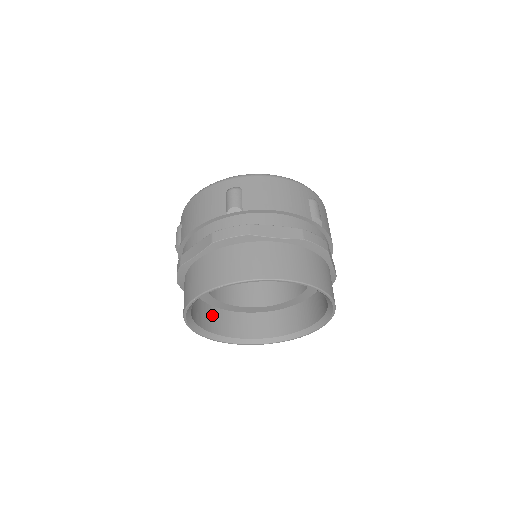
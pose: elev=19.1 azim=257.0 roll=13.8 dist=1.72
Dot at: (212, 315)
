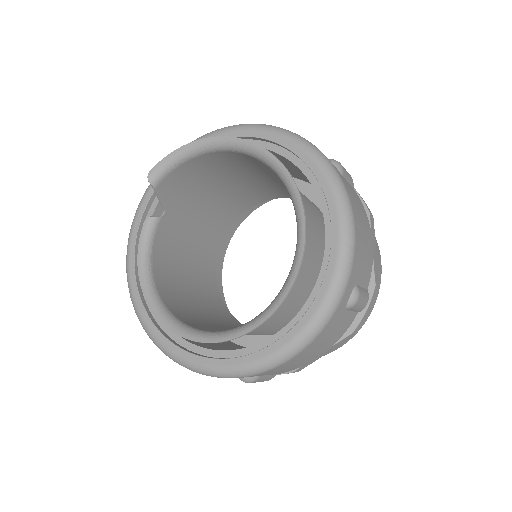
Dot at: occluded
